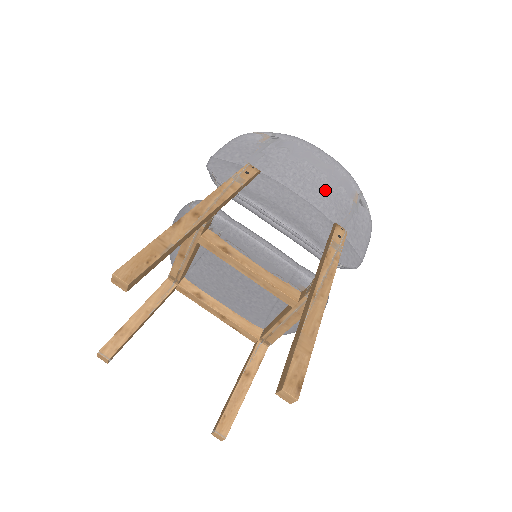
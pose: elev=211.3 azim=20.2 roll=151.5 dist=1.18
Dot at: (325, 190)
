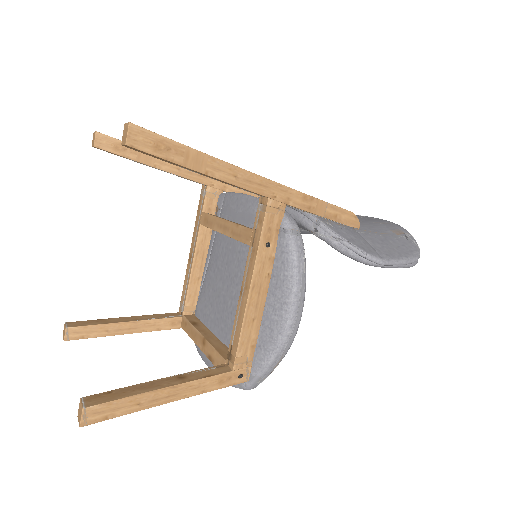
Dot at: occluded
